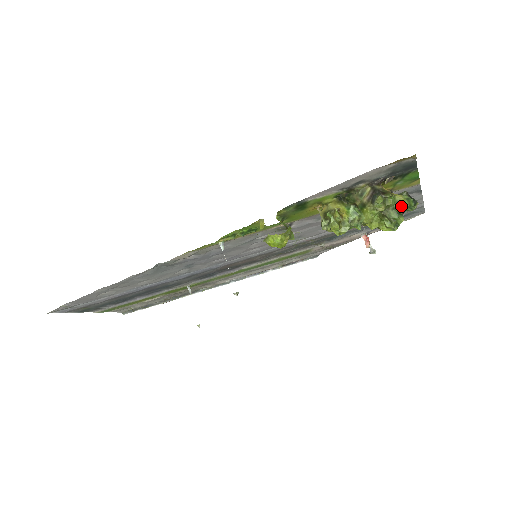
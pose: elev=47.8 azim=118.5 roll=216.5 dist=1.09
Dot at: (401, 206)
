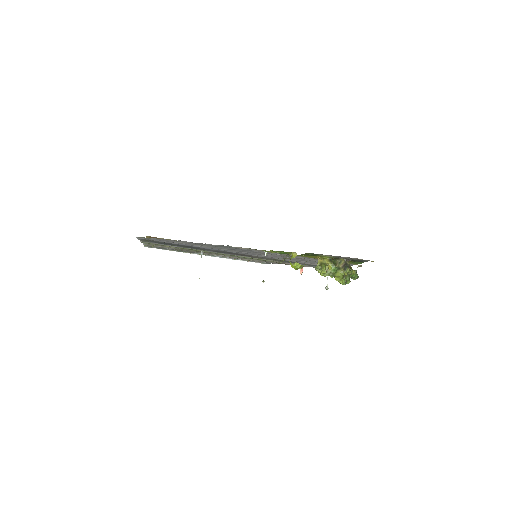
Dot at: (351, 276)
